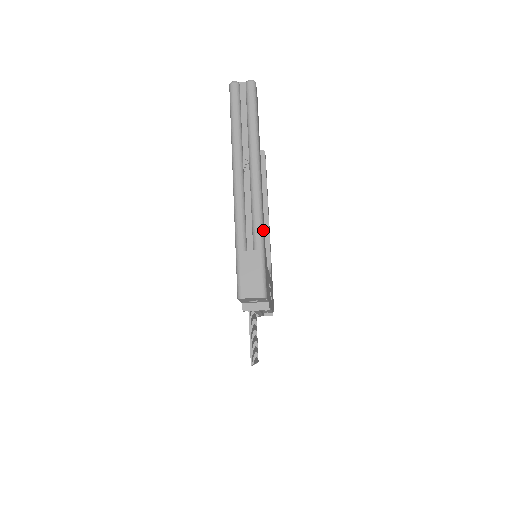
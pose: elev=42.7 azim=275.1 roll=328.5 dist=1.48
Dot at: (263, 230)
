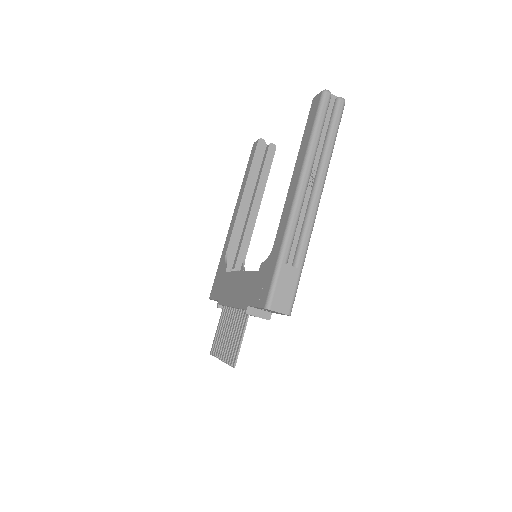
Dot at: occluded
